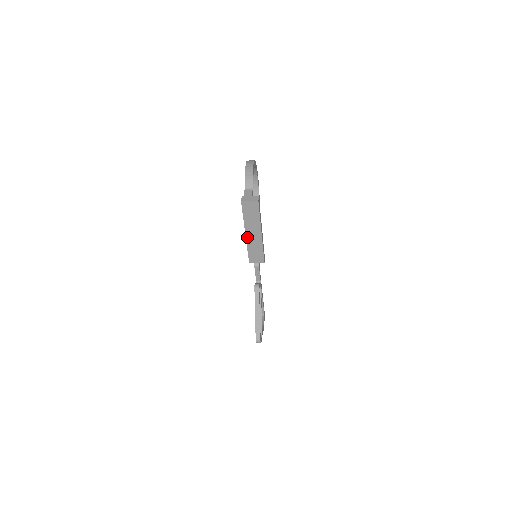
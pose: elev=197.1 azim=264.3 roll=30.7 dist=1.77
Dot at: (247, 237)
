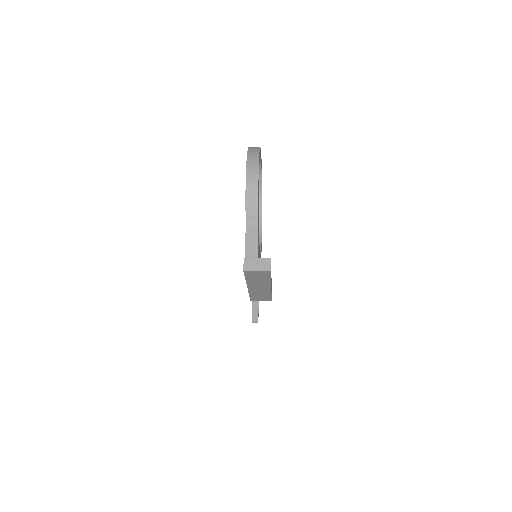
Dot at: (250, 289)
